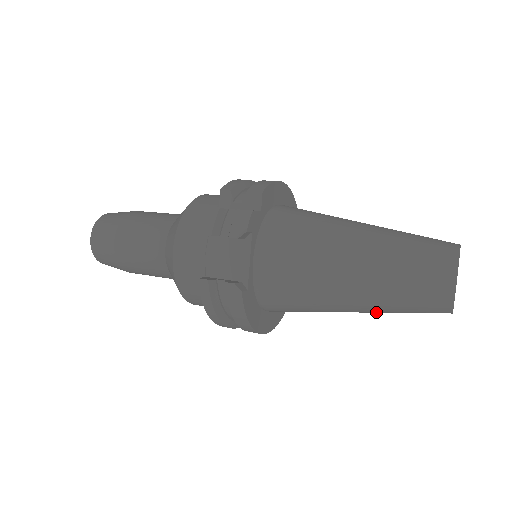
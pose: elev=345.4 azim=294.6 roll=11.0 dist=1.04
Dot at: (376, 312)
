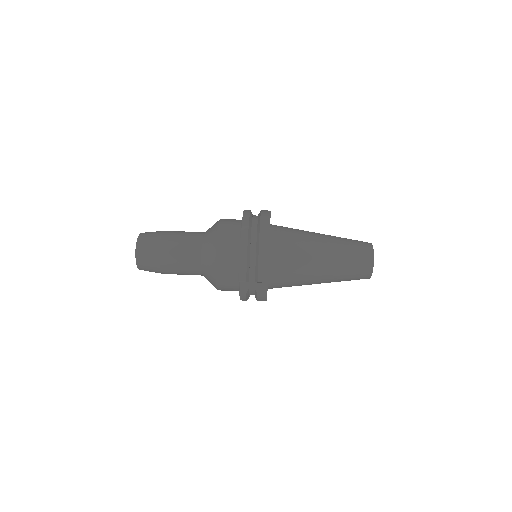
Dot at: occluded
